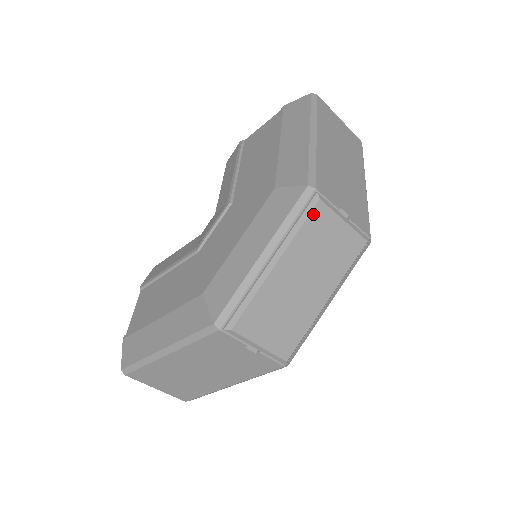
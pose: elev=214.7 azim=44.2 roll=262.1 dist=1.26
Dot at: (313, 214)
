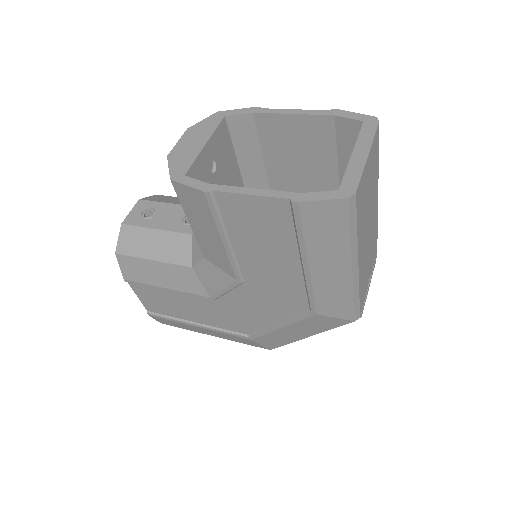
Dot at: occluded
